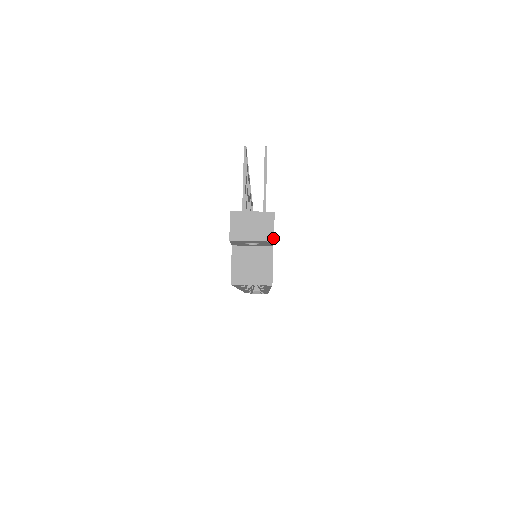
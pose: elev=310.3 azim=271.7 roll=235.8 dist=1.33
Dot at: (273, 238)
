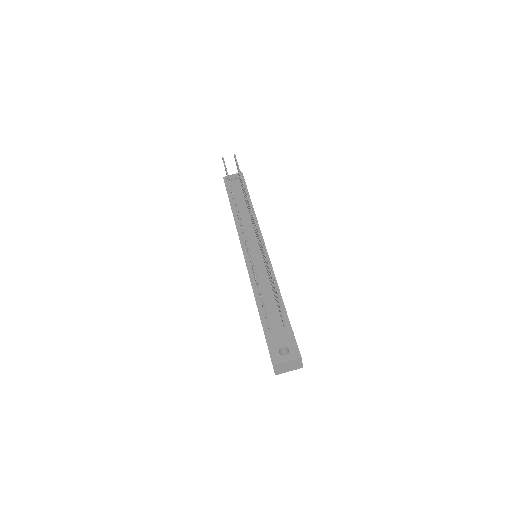
Dot at: (302, 367)
